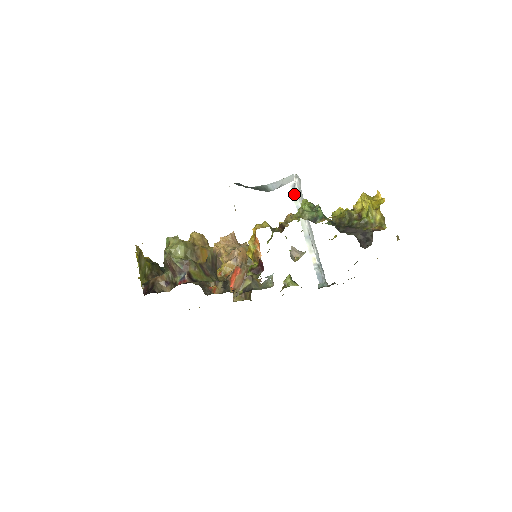
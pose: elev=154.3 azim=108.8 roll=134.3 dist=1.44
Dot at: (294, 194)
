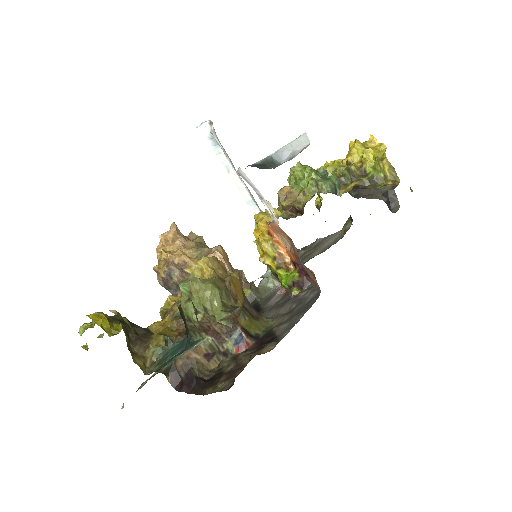
Dot at: (215, 148)
